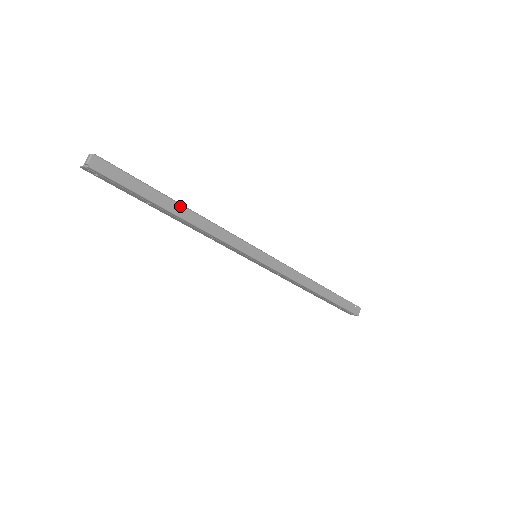
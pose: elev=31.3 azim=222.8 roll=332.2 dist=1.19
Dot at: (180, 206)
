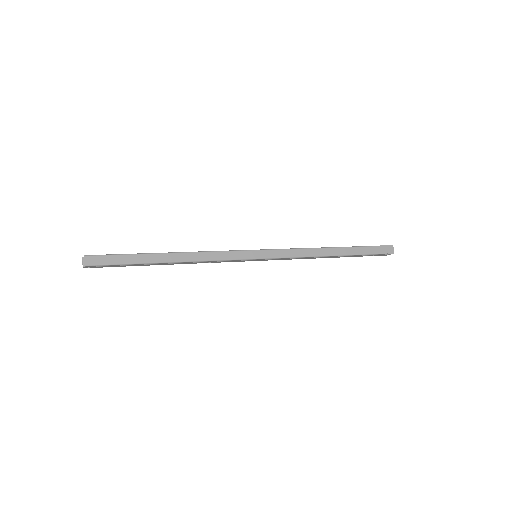
Dot at: (167, 255)
